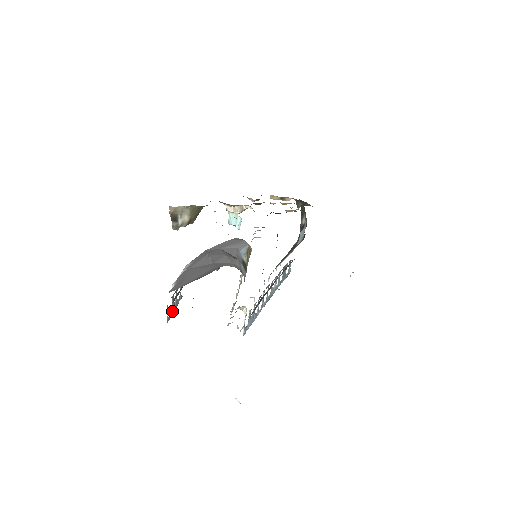
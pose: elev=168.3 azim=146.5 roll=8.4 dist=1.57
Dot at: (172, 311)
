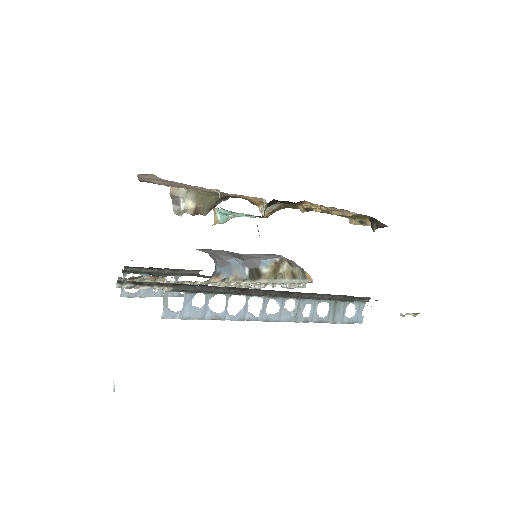
Dot at: (143, 293)
